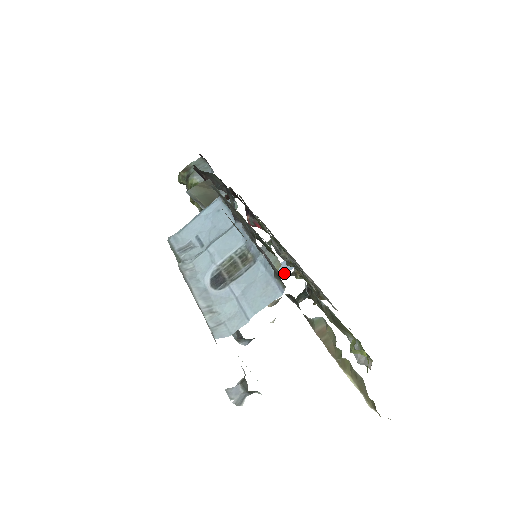
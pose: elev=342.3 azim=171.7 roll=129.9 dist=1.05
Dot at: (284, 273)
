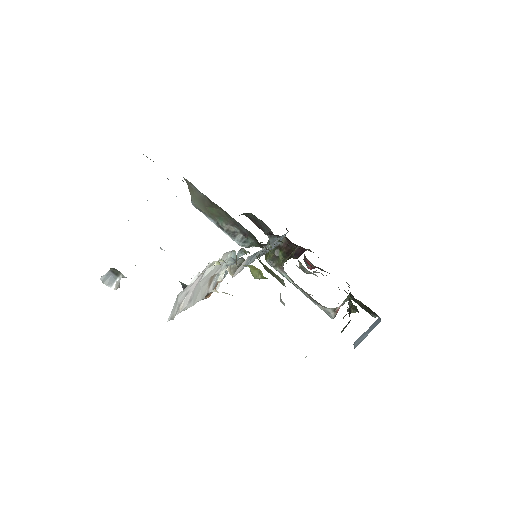
Dot at: (370, 331)
